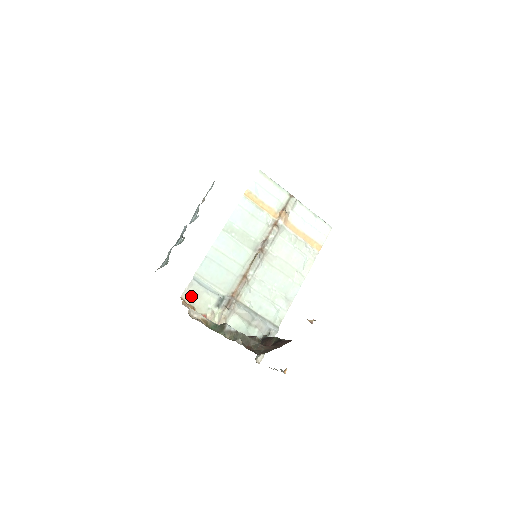
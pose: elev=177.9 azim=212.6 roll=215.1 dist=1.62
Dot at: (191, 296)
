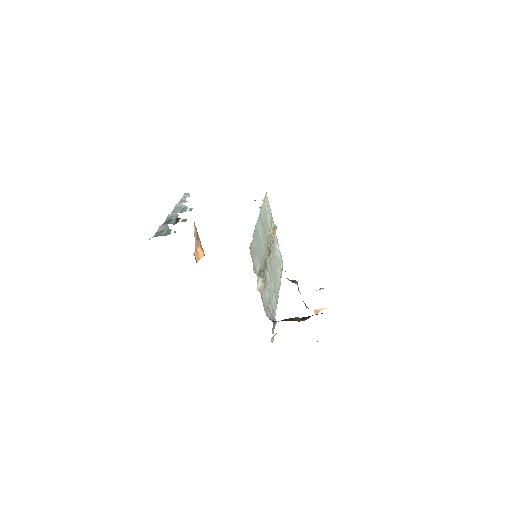
Dot at: (252, 253)
